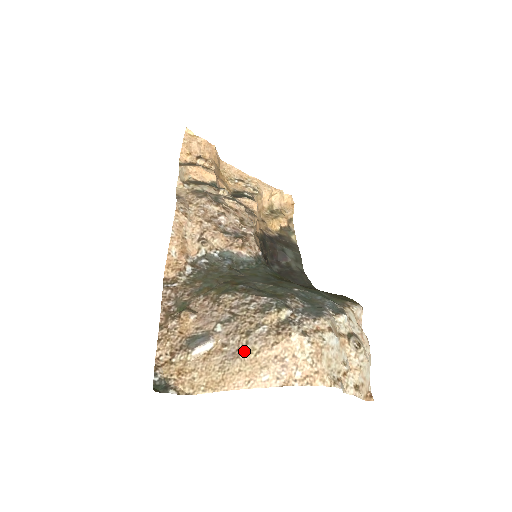
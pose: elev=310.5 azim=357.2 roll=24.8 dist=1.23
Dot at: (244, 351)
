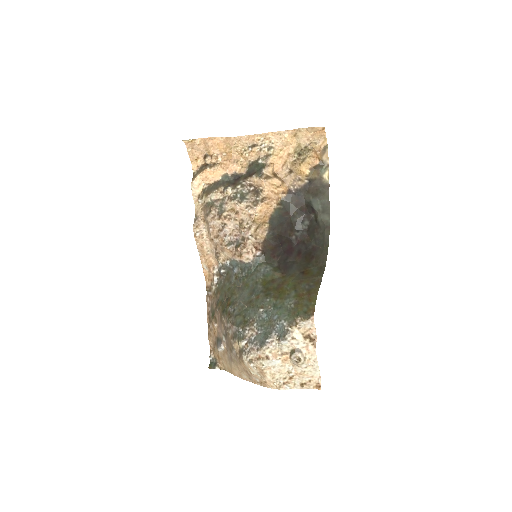
Dot at: (233, 359)
